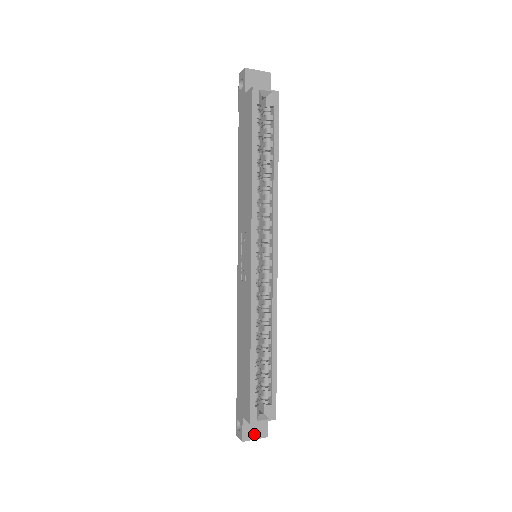
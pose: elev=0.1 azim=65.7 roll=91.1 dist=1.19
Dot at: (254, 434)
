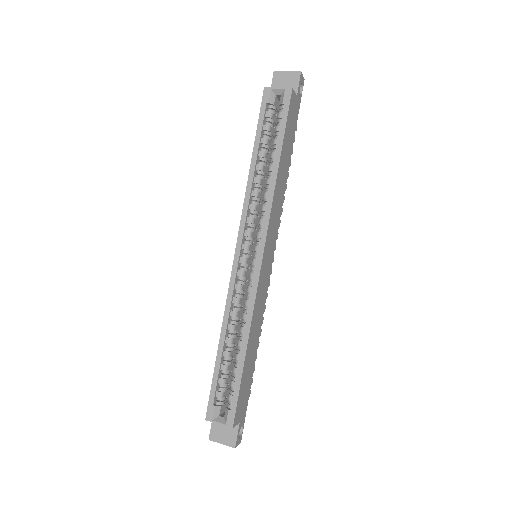
Dot at: (221, 438)
